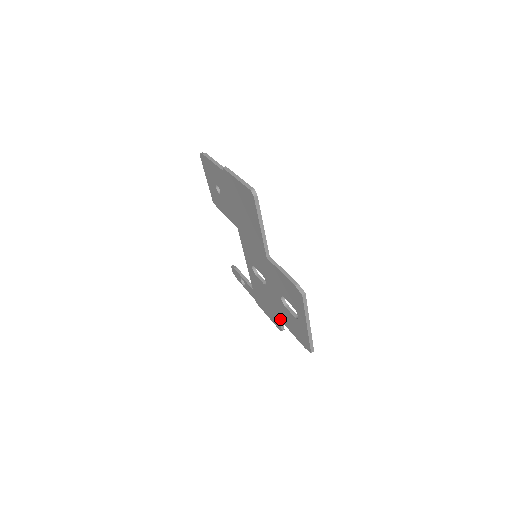
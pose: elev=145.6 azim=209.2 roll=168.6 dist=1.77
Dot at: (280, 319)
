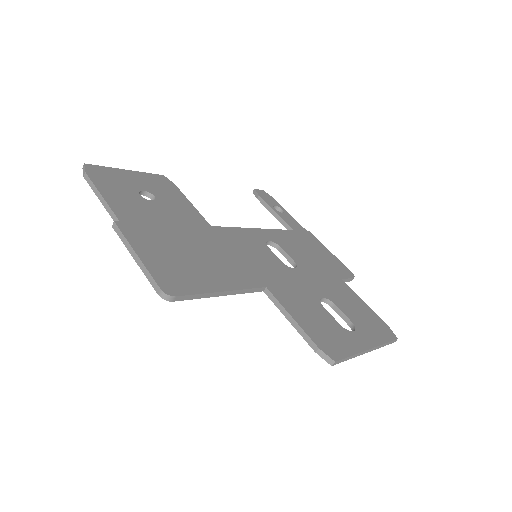
Dot at: occluded
